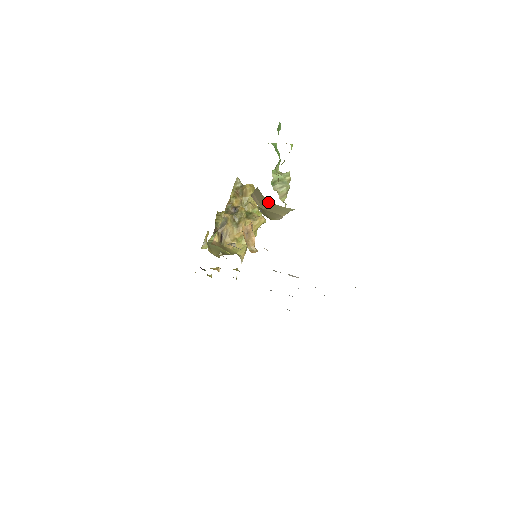
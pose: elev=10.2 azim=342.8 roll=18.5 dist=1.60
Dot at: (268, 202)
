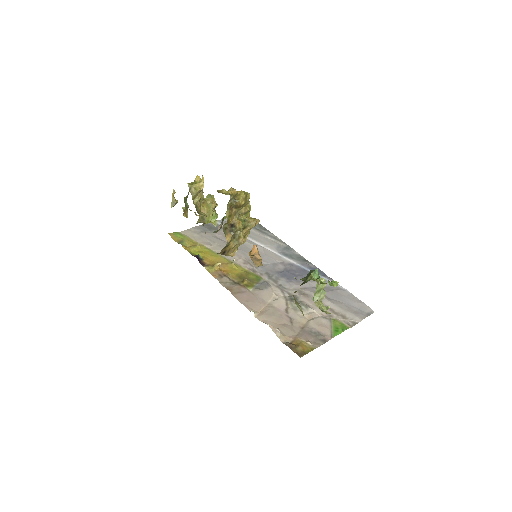
Dot at: occluded
